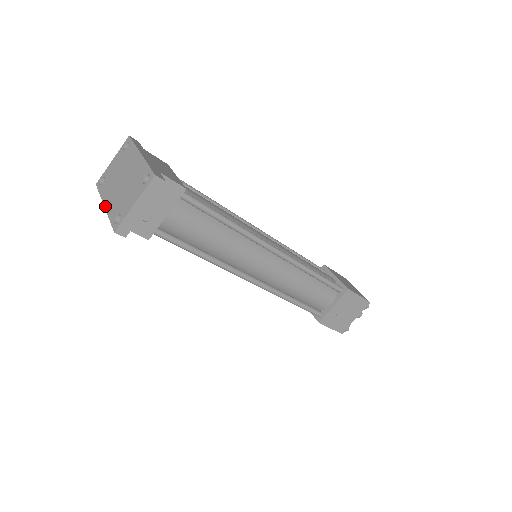
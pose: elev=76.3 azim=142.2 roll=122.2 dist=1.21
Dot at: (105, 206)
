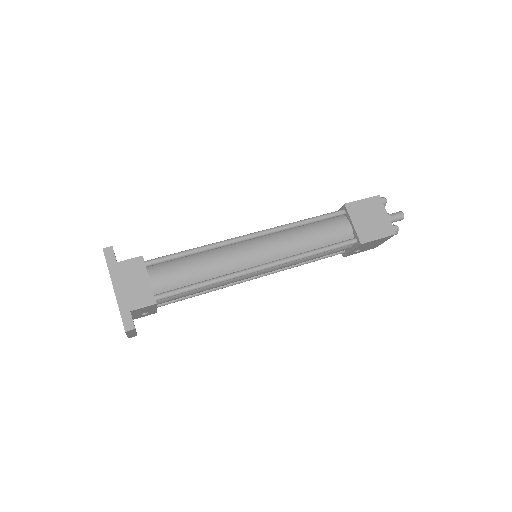
Dot at: occluded
